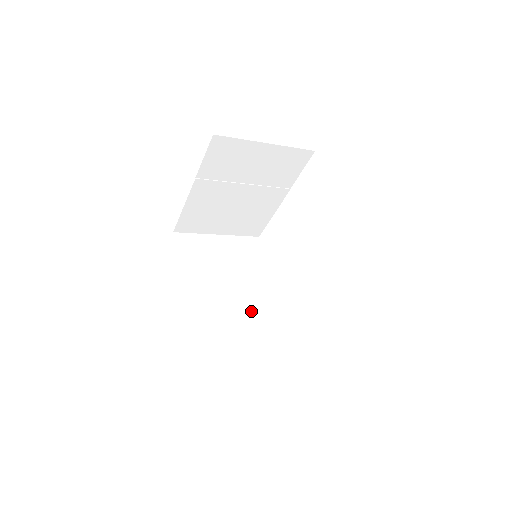
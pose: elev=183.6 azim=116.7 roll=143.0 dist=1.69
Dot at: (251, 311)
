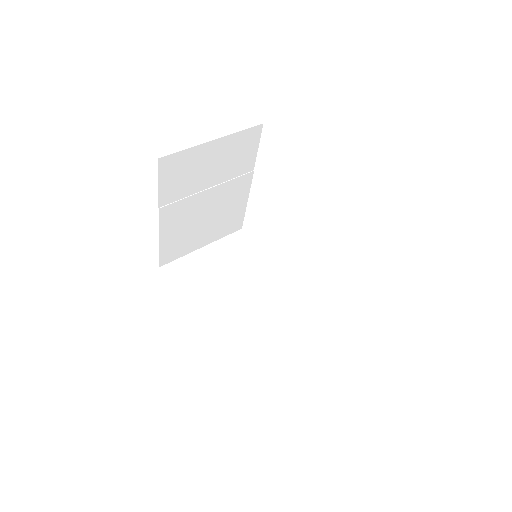
Dot at: (273, 307)
